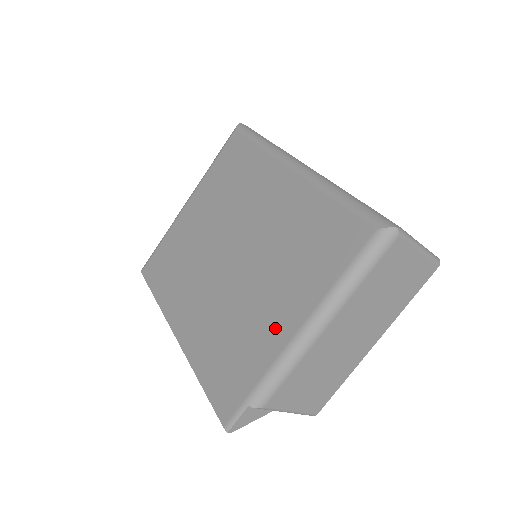
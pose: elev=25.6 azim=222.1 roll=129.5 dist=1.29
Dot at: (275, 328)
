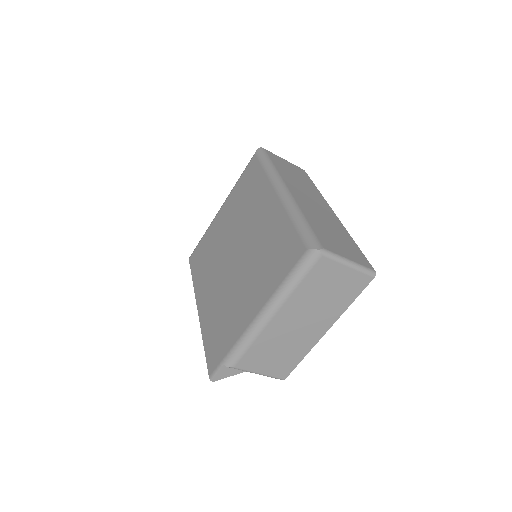
Dot at: (245, 313)
